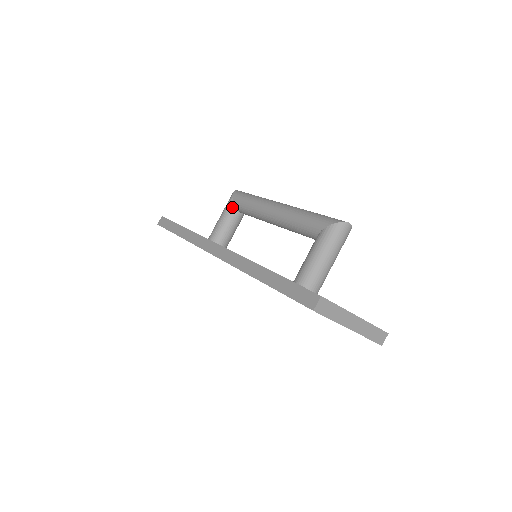
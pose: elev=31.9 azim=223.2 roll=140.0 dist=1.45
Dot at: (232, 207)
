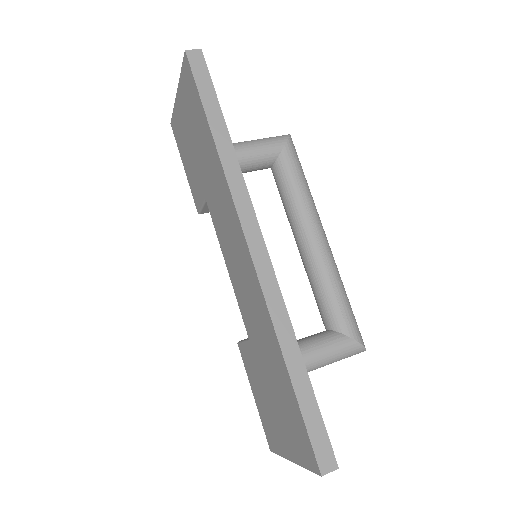
Dot at: (275, 155)
